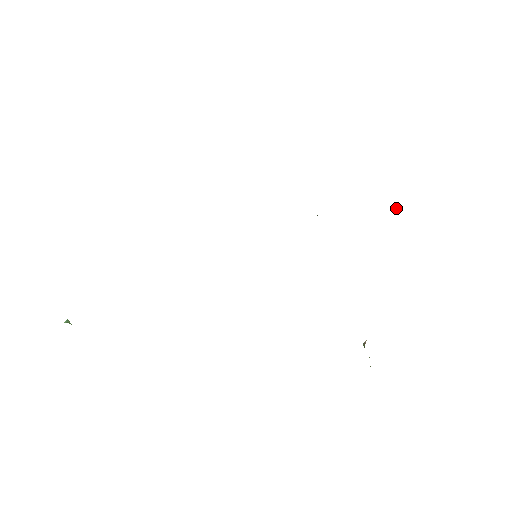
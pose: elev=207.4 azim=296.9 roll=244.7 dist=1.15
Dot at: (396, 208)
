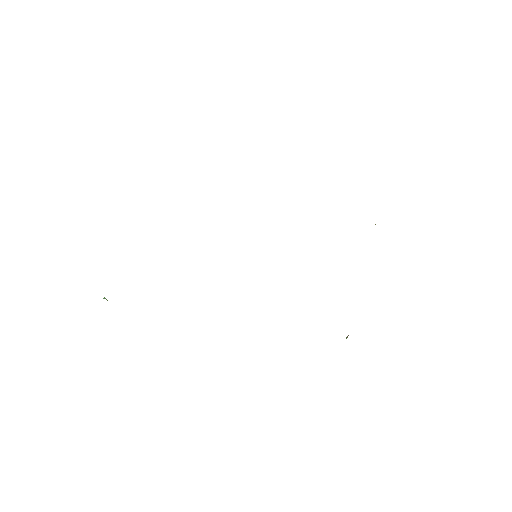
Dot at: (375, 224)
